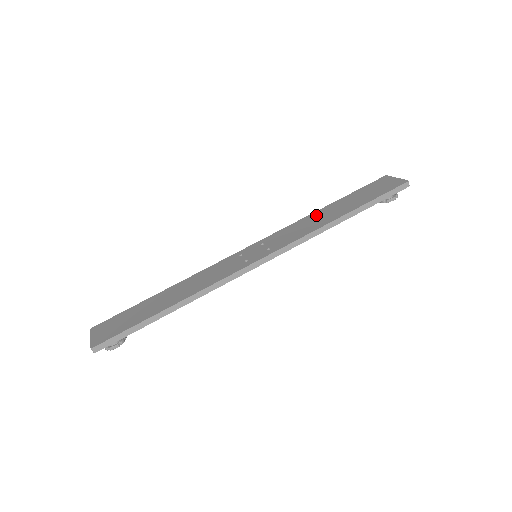
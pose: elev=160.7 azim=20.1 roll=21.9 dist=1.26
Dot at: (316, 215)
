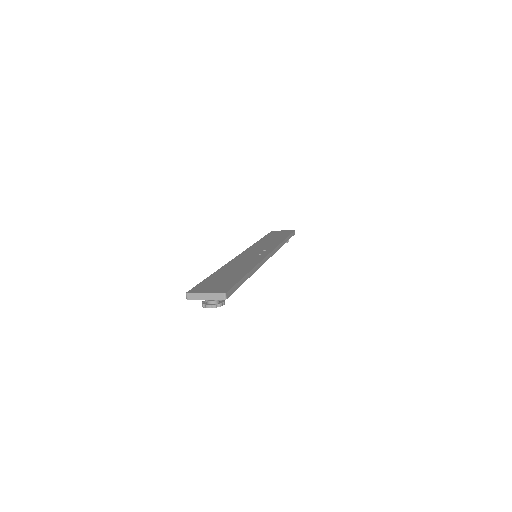
Dot at: (263, 241)
